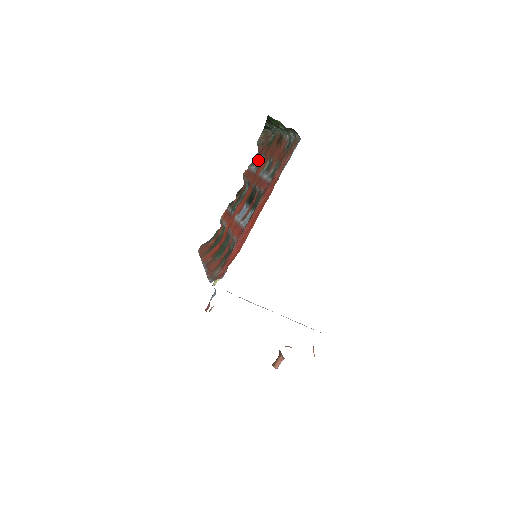
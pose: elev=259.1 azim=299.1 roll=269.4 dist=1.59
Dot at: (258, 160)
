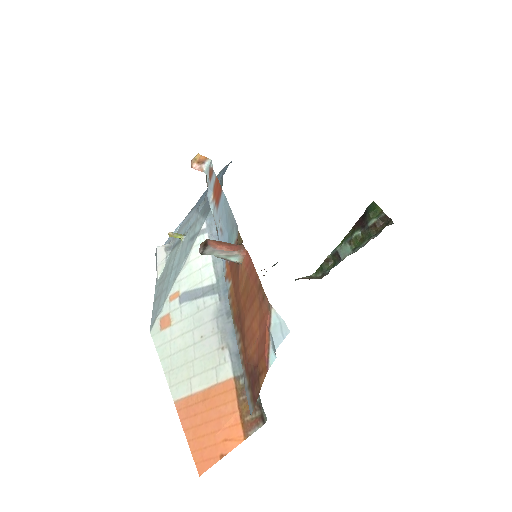
Dot at: occluded
